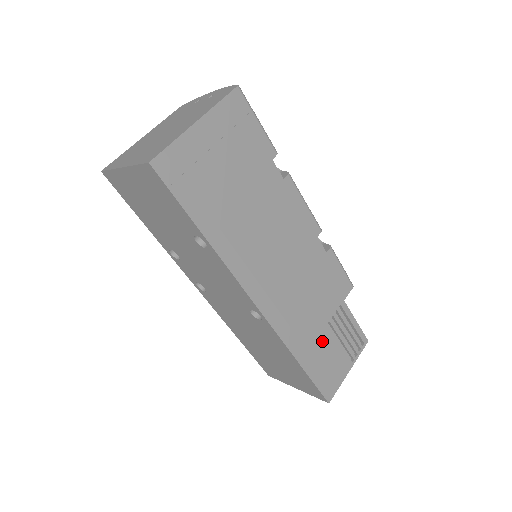
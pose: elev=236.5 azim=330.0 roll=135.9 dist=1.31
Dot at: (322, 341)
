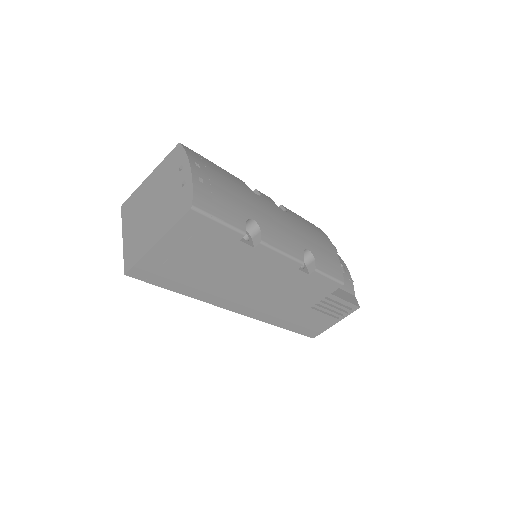
Dot at: (305, 316)
